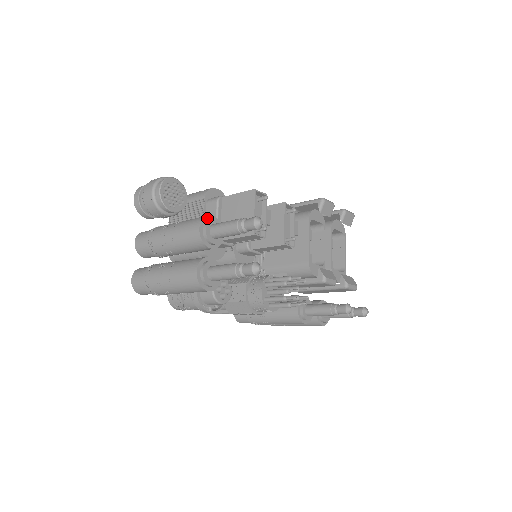
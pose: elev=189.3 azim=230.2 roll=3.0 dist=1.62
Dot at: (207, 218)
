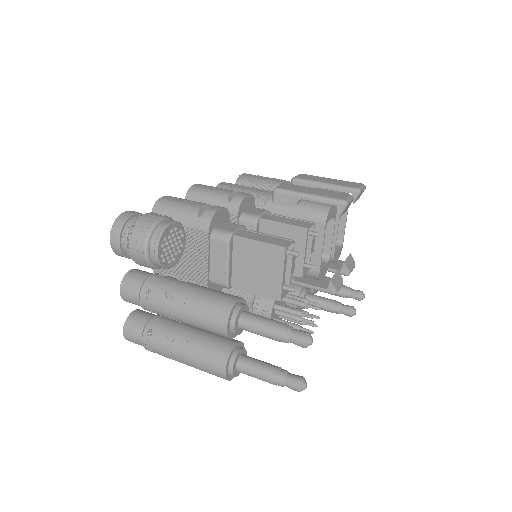
Dot at: (233, 309)
